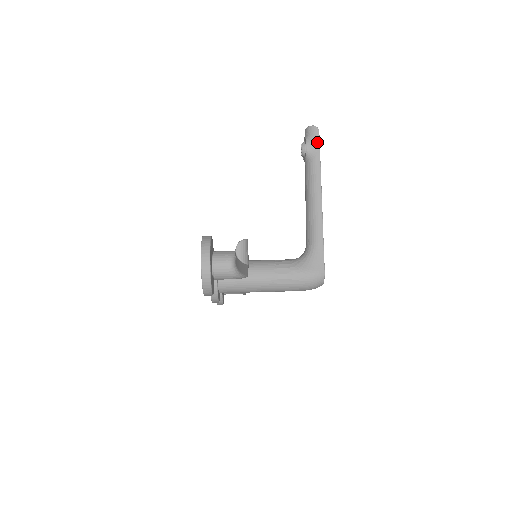
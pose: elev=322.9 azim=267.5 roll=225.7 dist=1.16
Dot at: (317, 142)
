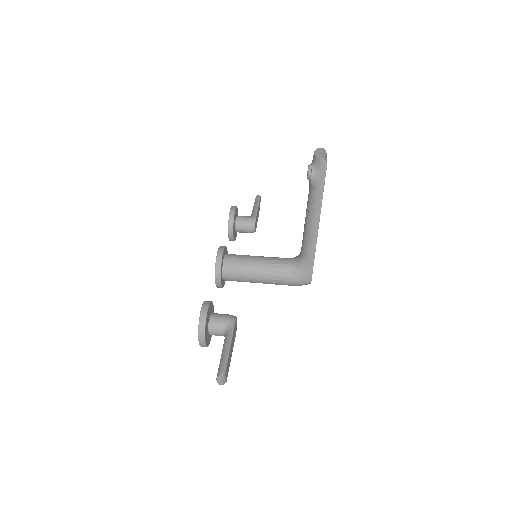
Dot at: (322, 177)
